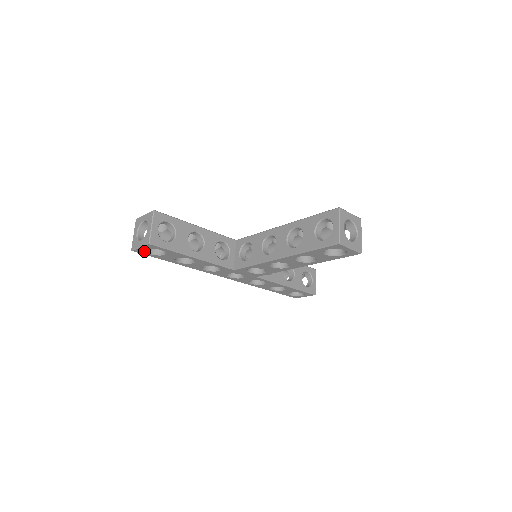
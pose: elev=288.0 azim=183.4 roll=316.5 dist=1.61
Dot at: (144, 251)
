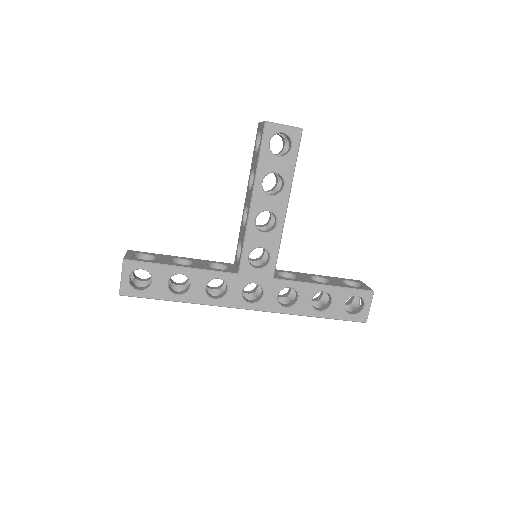
Dot at: (130, 287)
